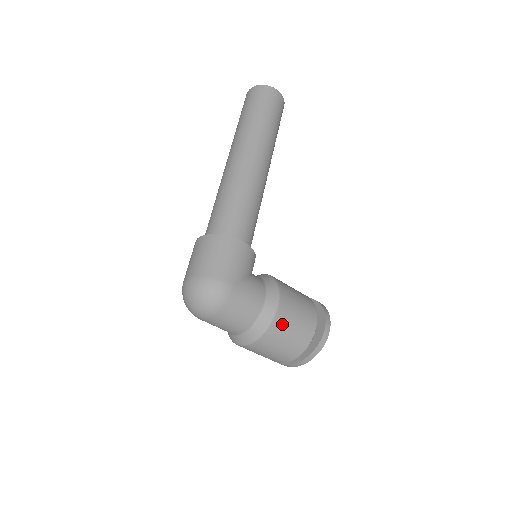
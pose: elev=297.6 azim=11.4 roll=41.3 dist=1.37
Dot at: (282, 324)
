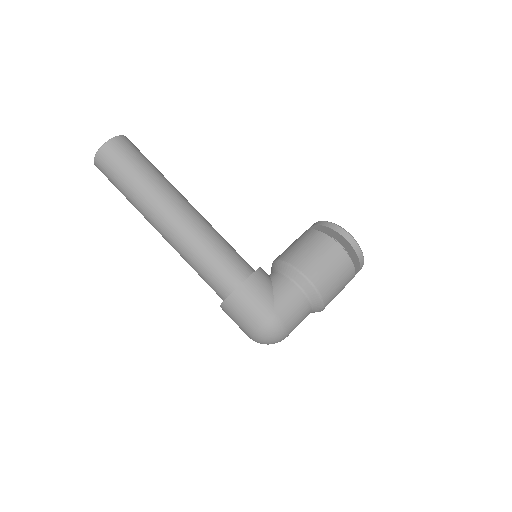
Dot at: (325, 283)
